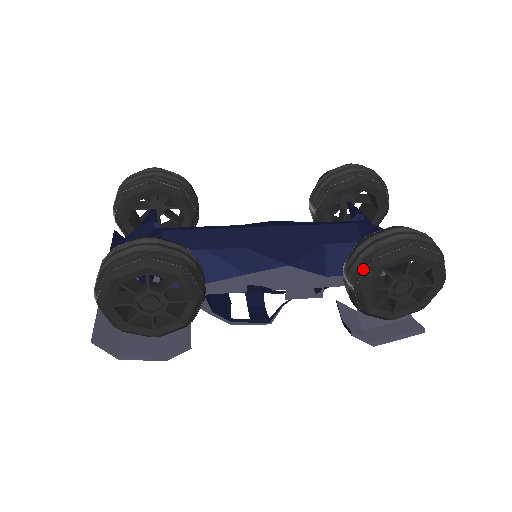
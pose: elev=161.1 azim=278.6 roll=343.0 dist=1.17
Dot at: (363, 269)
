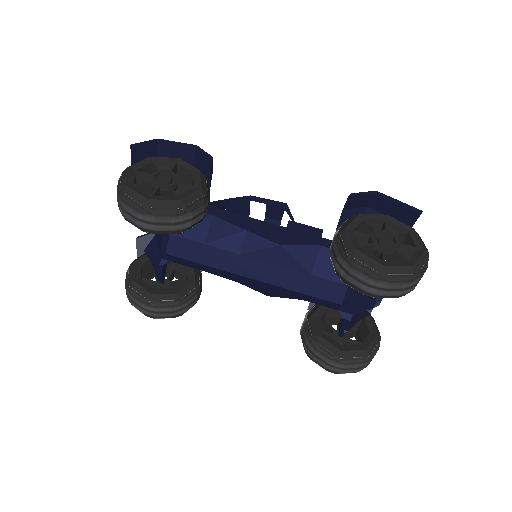
Dot at: occluded
